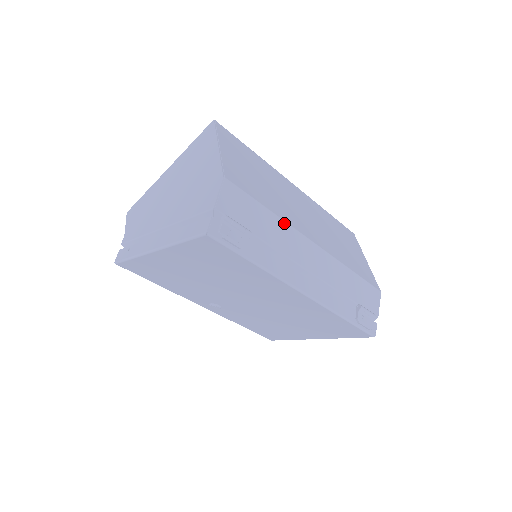
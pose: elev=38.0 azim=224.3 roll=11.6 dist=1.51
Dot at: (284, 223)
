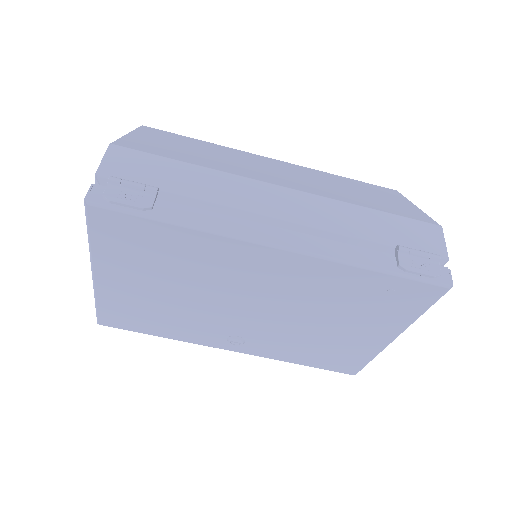
Dot at: (220, 173)
